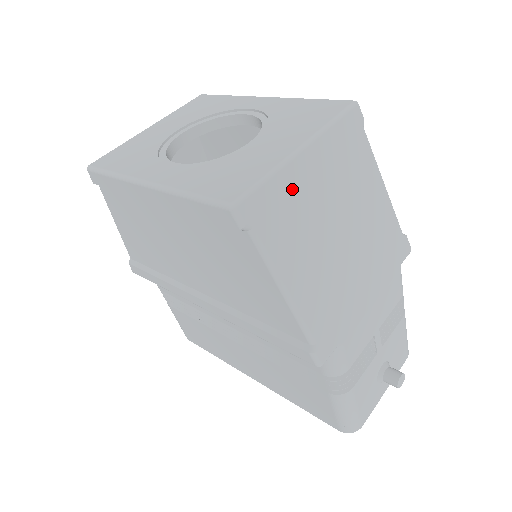
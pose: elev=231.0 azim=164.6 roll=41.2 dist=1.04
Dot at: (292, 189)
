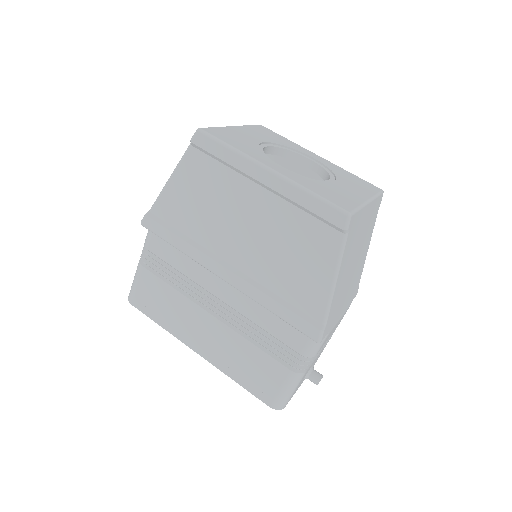
Dot at: (360, 222)
